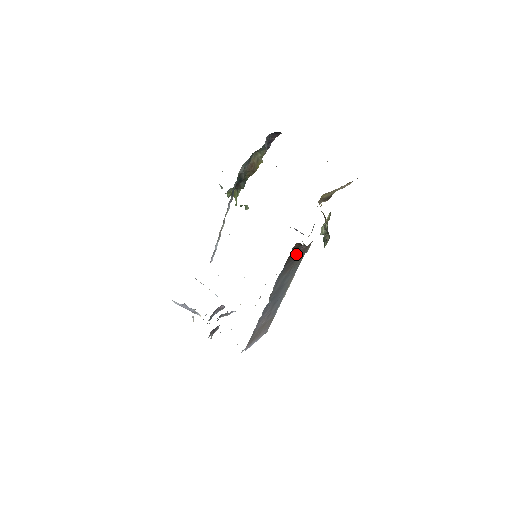
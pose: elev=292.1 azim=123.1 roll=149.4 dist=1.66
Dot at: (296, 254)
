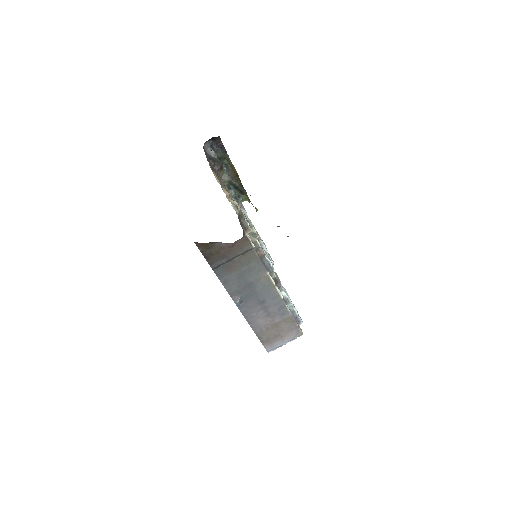
Dot at: (223, 252)
